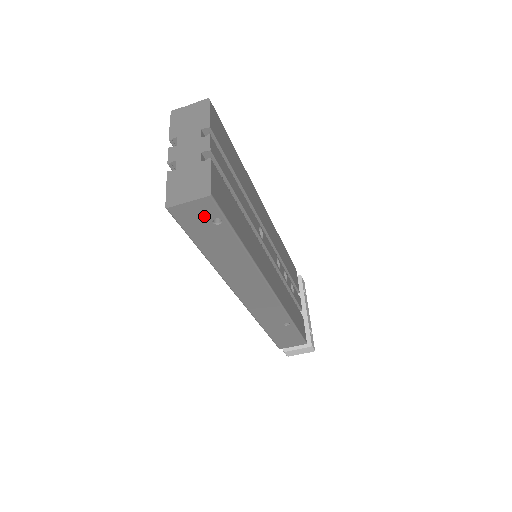
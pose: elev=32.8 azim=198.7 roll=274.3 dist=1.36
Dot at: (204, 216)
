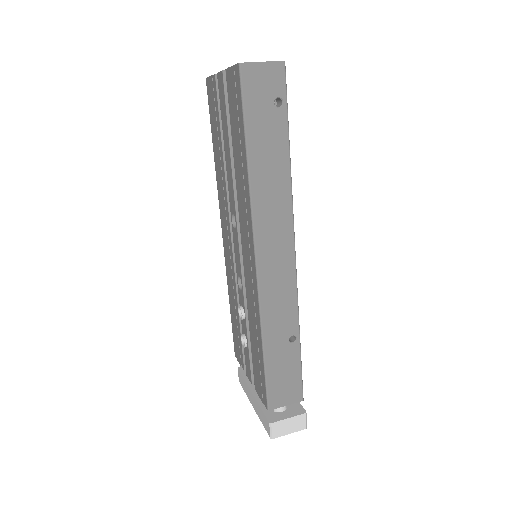
Dot at: (269, 89)
